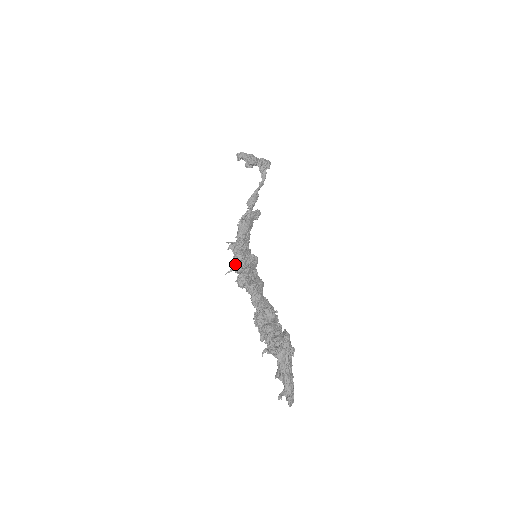
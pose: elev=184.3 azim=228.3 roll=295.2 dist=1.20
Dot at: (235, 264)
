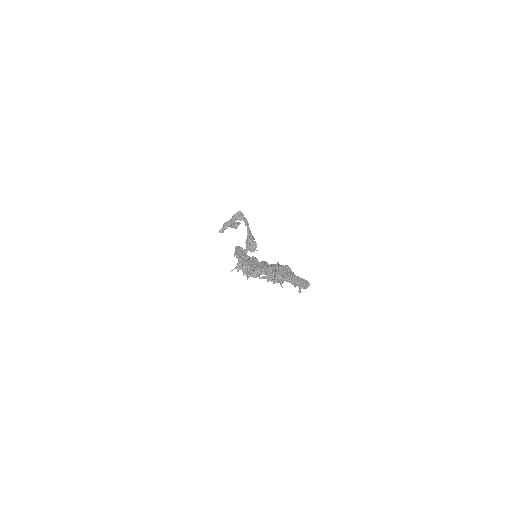
Dot at: occluded
